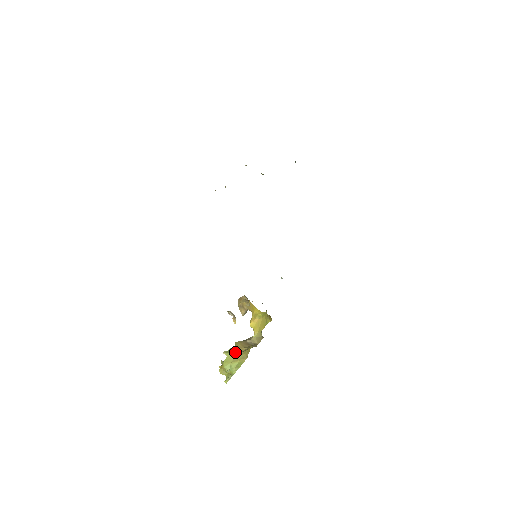
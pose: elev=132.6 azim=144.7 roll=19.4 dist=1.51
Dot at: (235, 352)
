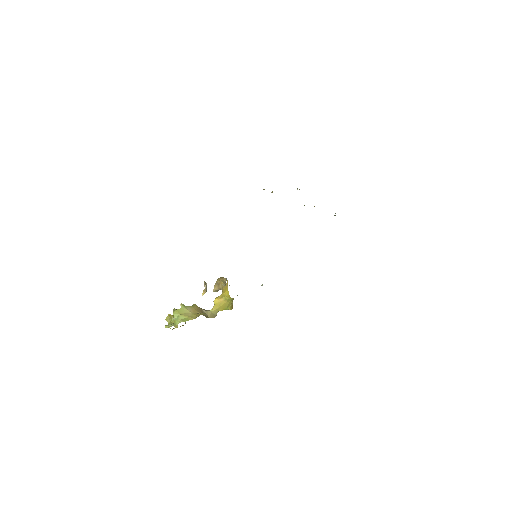
Dot at: (189, 309)
